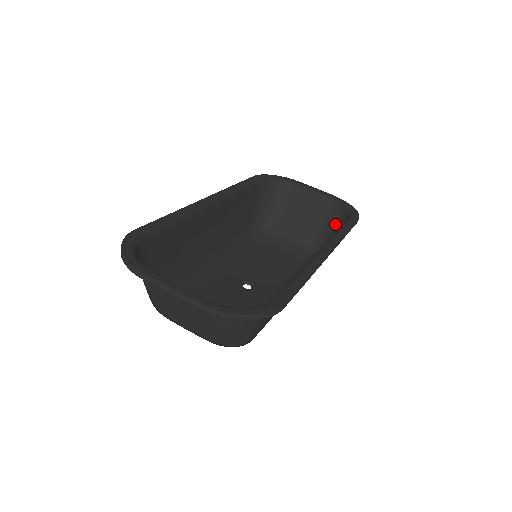
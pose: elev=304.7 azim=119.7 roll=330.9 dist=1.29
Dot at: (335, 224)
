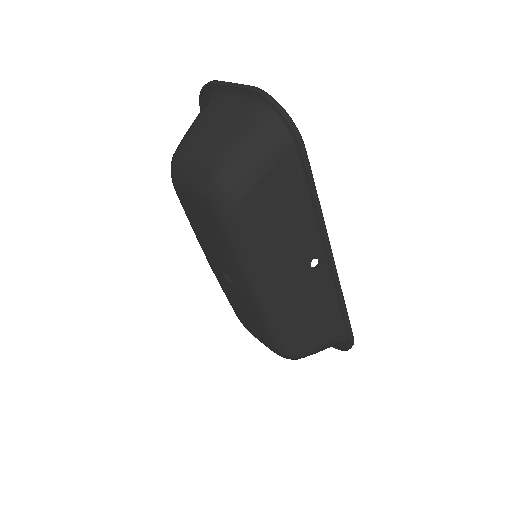
Dot at: occluded
